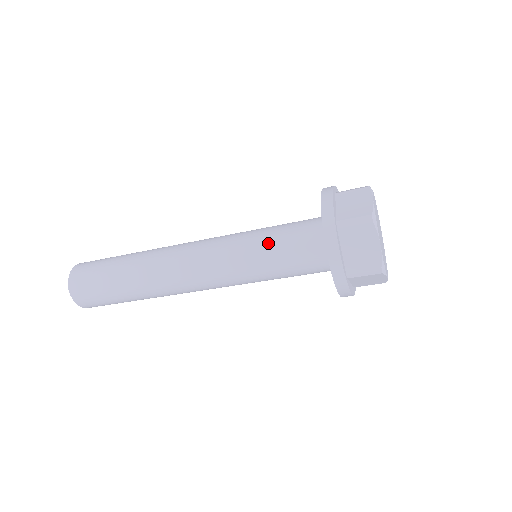
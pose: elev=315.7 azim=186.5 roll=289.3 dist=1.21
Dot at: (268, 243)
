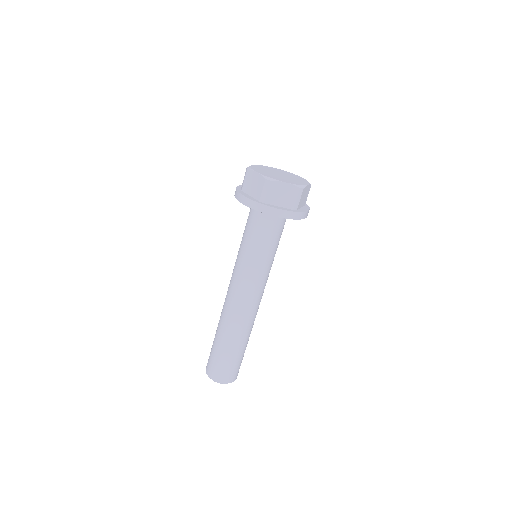
Dot at: (242, 238)
